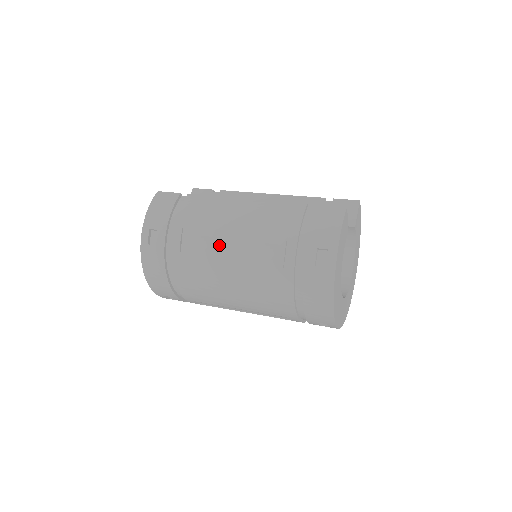
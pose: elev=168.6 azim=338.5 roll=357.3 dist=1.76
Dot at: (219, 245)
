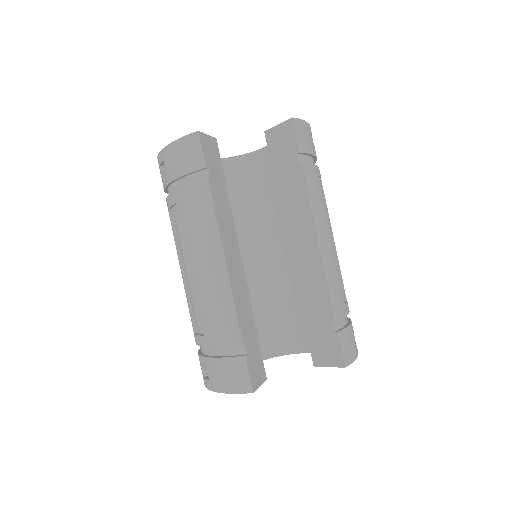
Dot at: (181, 256)
